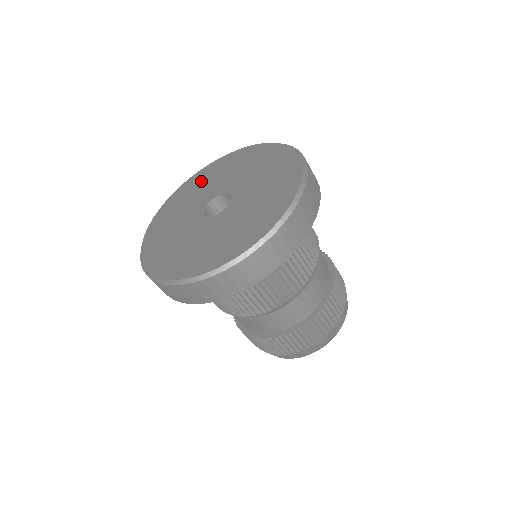
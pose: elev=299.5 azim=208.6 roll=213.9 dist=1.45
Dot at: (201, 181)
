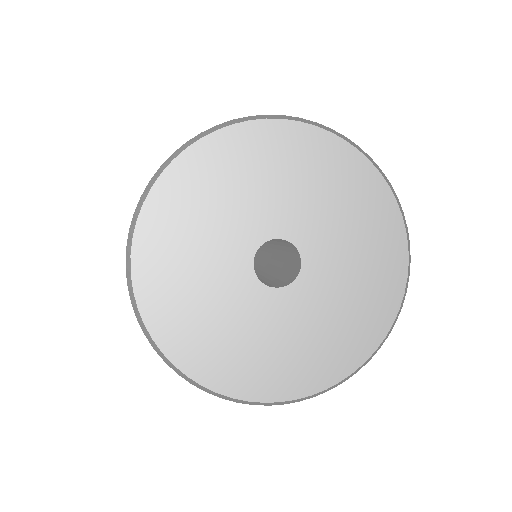
Dot at: (244, 166)
